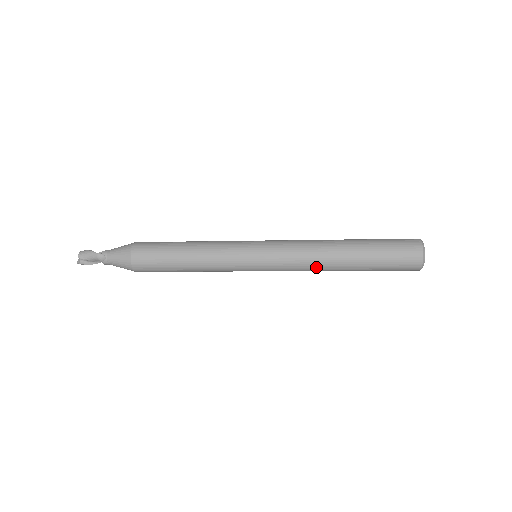
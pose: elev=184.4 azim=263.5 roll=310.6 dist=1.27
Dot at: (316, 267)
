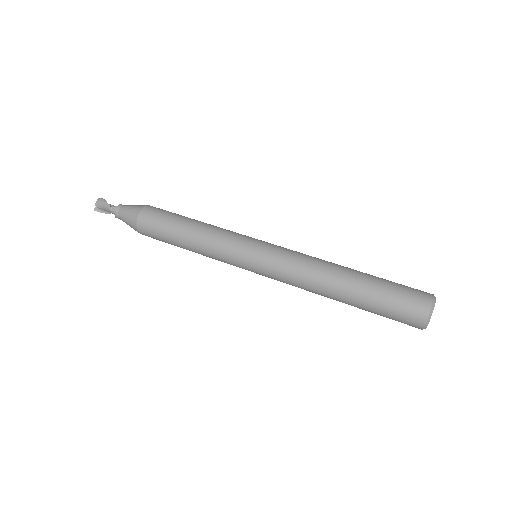
Dot at: (310, 291)
